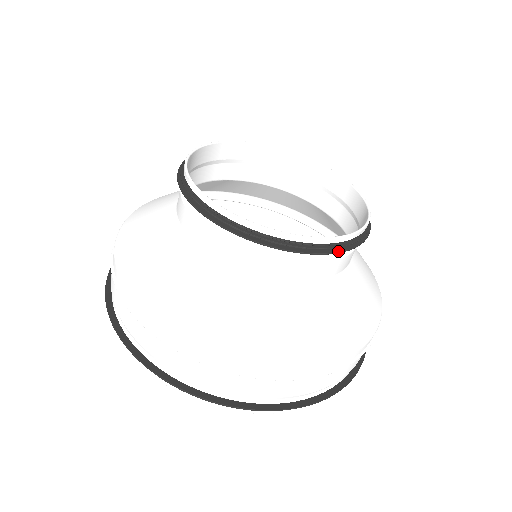
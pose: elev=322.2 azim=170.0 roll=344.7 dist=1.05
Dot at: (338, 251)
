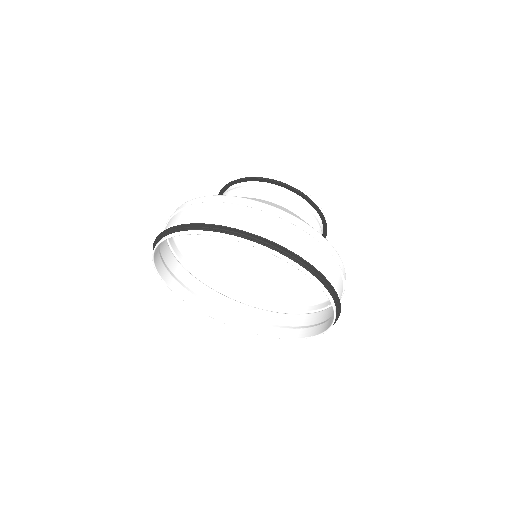
Dot at: (325, 220)
